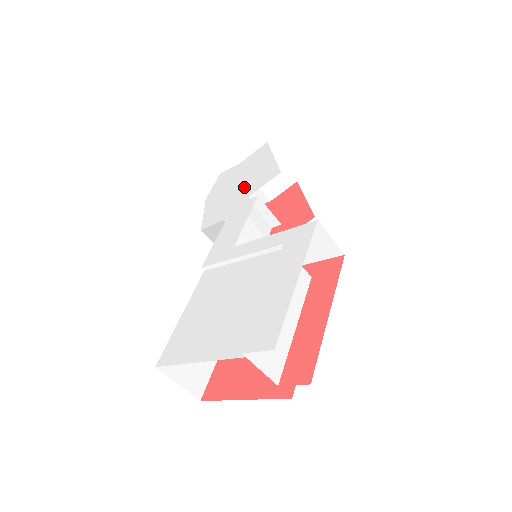
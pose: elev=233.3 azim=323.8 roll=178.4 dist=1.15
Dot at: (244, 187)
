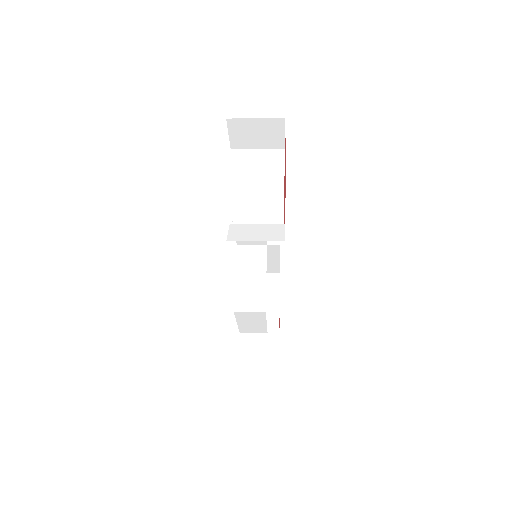
Dot at: occluded
